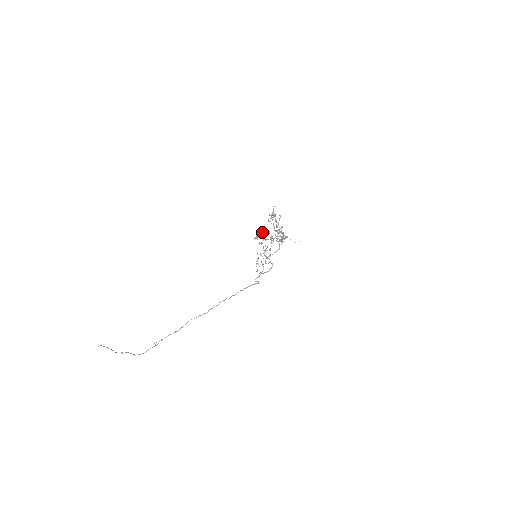
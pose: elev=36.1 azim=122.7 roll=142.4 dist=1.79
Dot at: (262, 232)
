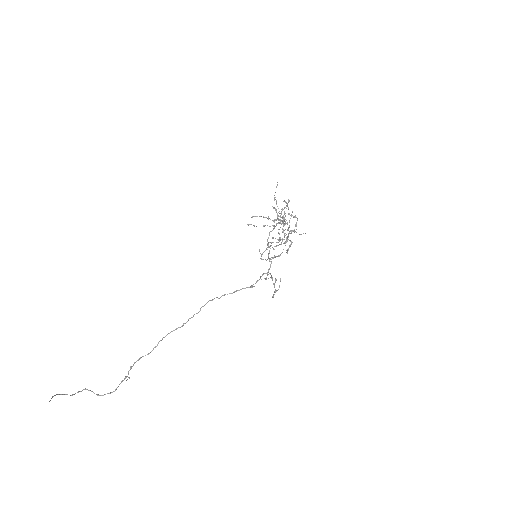
Dot at: (288, 250)
